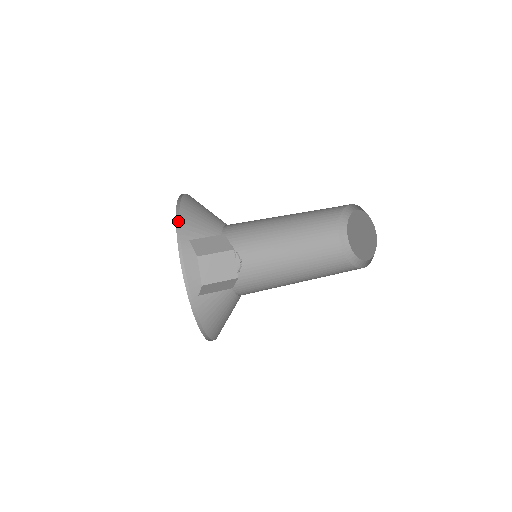
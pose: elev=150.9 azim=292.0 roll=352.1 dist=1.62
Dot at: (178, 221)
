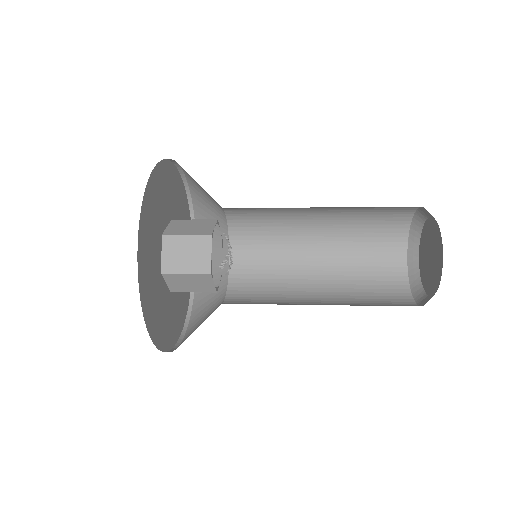
Dot at: occluded
